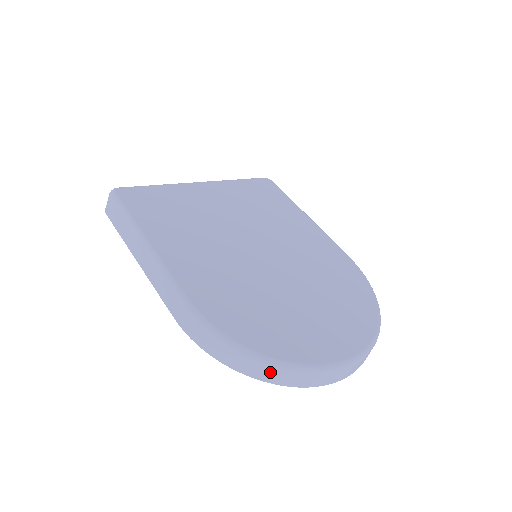
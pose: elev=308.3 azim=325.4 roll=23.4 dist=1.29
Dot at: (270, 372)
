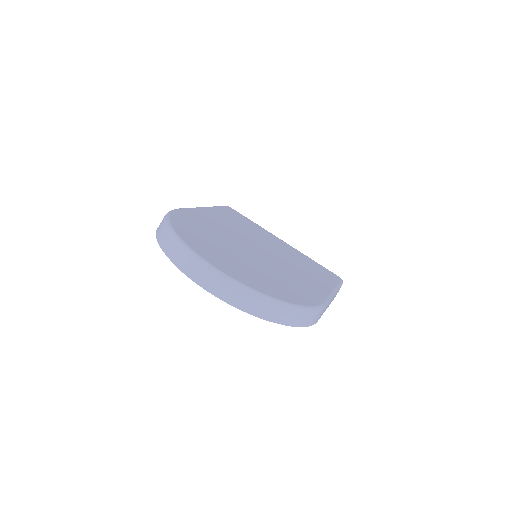
Dot at: (164, 235)
